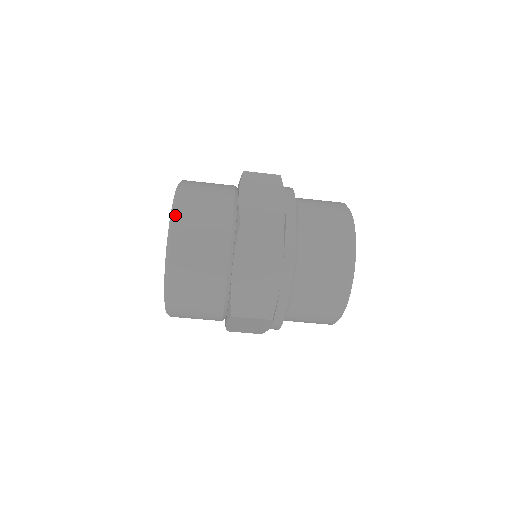
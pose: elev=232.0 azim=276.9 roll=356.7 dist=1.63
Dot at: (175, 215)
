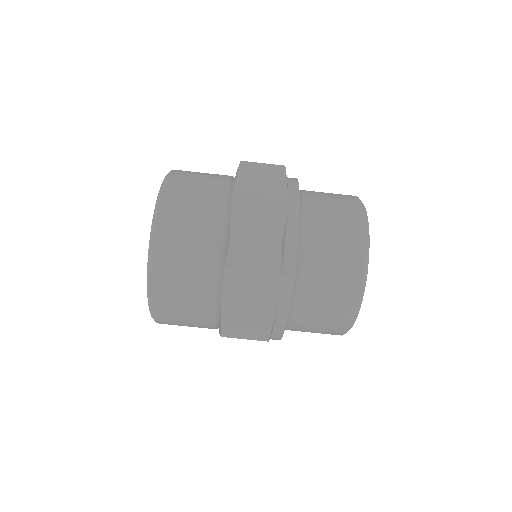
Dot at: (157, 224)
